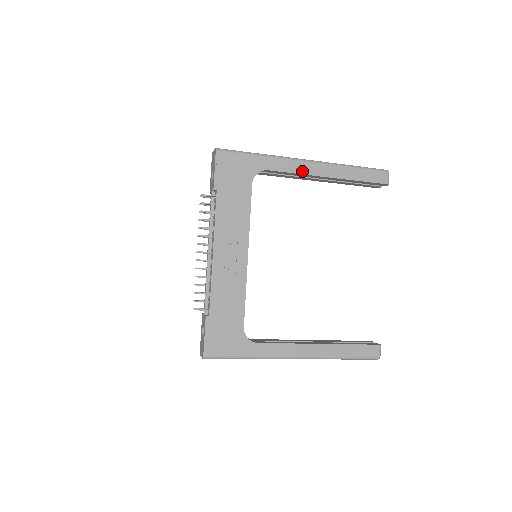
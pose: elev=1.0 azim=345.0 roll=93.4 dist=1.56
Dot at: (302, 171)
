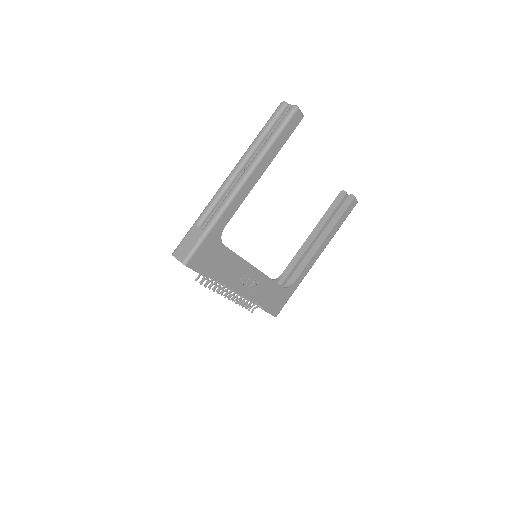
Dot at: (244, 196)
